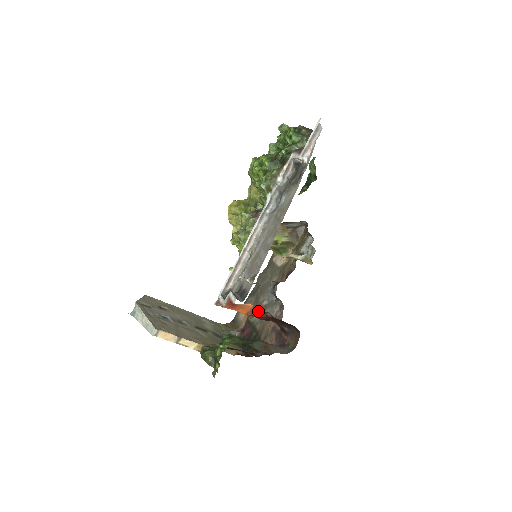
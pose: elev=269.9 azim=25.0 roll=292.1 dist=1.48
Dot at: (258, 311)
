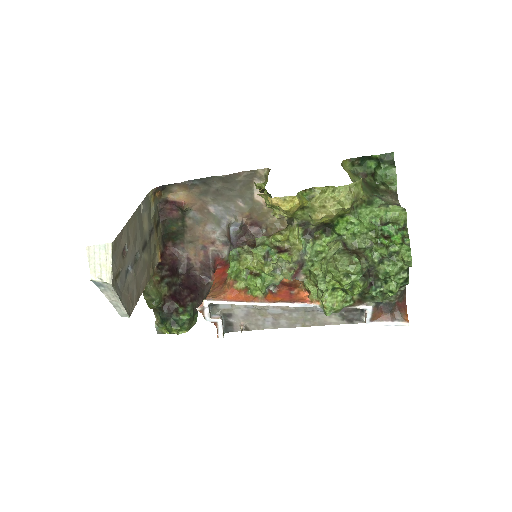
Dot at: occluded
